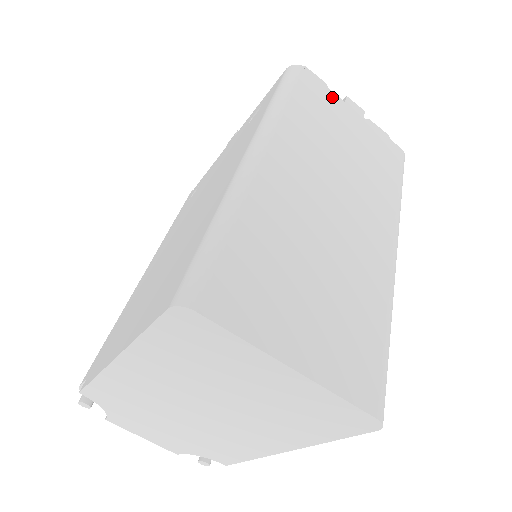
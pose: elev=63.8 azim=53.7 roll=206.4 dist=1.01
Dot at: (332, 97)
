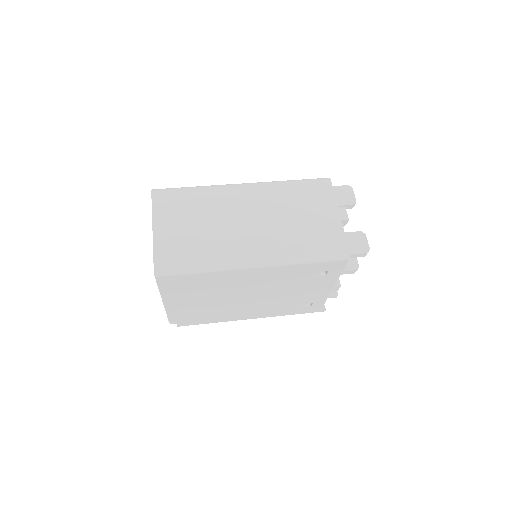
Dot at: (330, 200)
